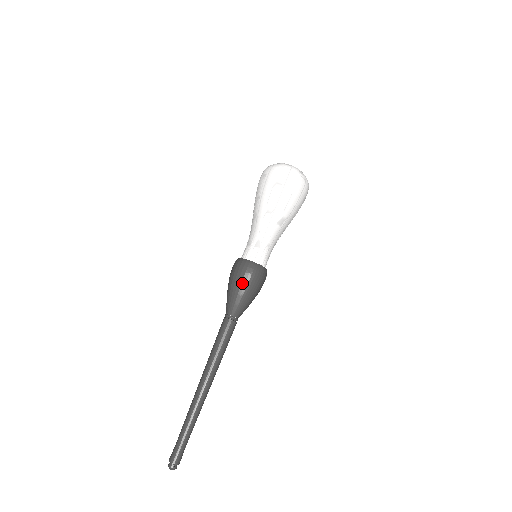
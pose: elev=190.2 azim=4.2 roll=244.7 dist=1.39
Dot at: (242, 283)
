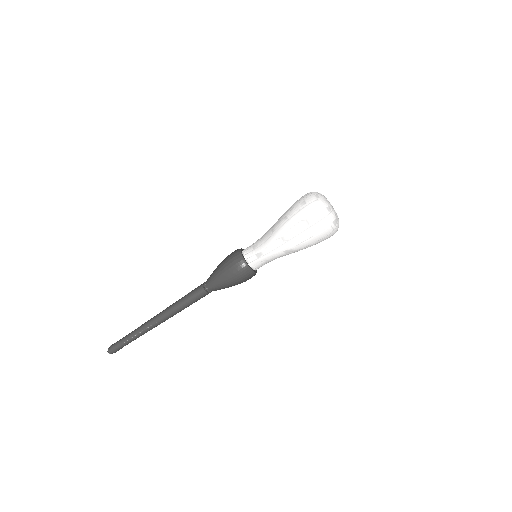
Dot at: (228, 274)
